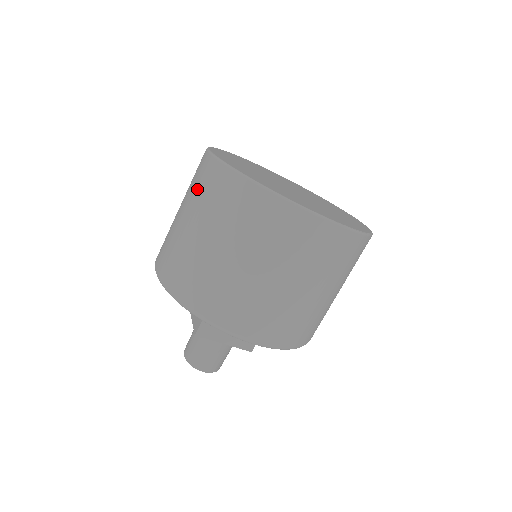
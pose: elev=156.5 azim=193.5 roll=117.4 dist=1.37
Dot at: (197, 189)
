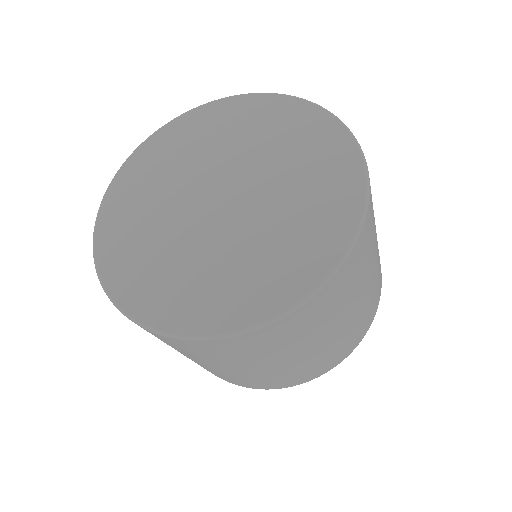
Dot at: occluded
